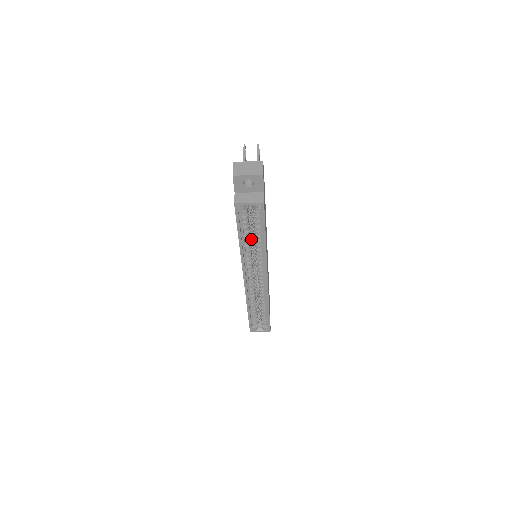
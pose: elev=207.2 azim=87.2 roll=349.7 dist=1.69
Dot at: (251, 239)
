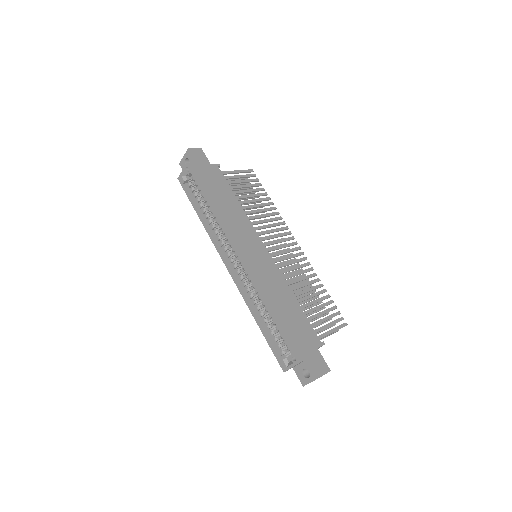
Dot at: occluded
